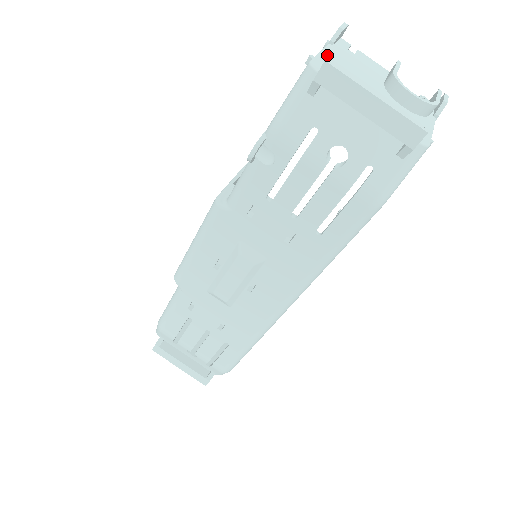
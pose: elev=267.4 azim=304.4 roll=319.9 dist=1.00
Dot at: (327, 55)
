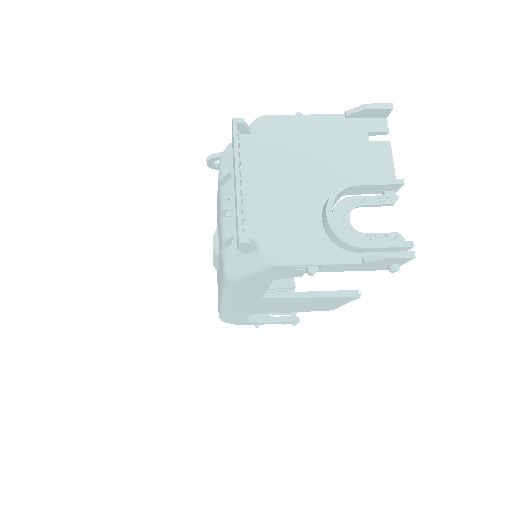
Dot at: (308, 121)
